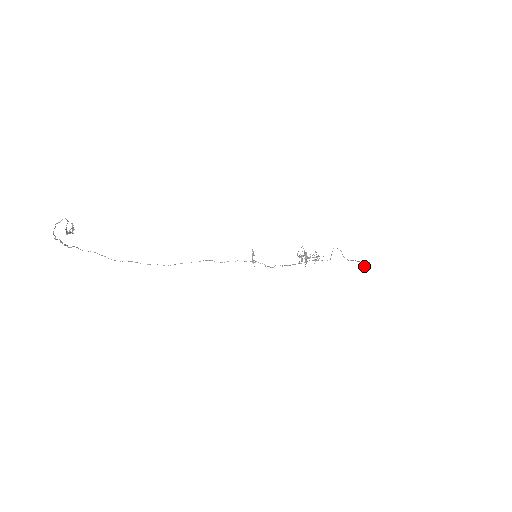
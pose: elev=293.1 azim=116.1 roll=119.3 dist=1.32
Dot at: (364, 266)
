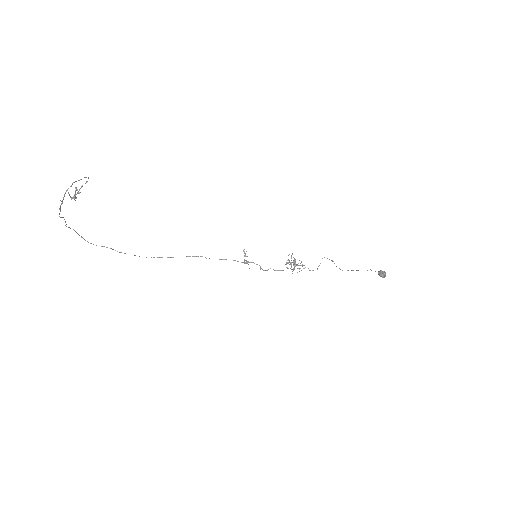
Dot at: (382, 274)
